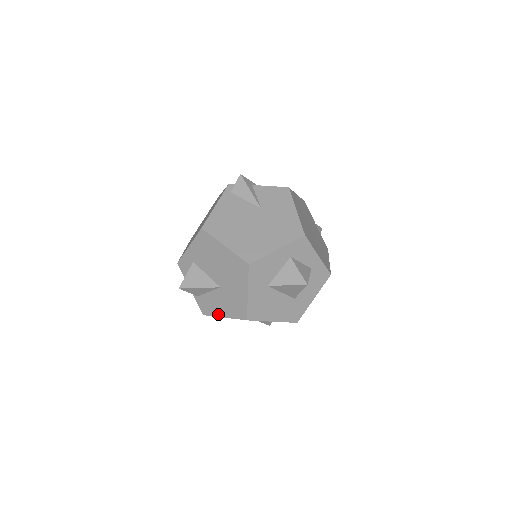
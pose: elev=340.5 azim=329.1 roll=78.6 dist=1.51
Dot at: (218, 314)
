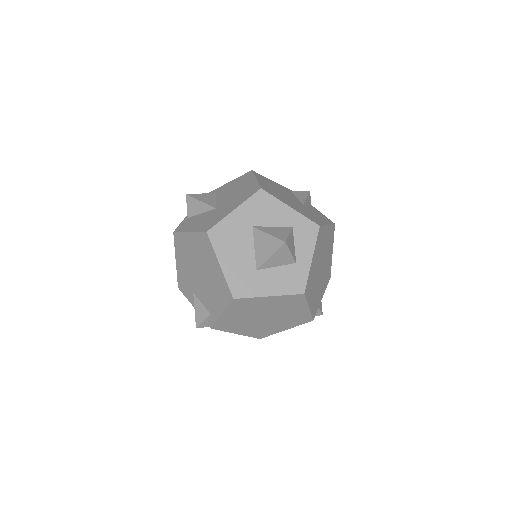
Dot at: (187, 229)
